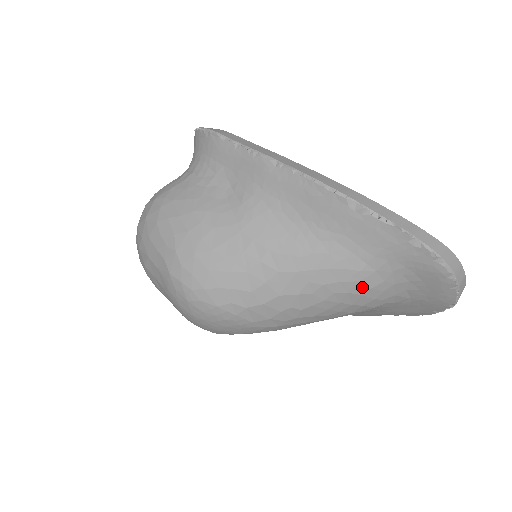
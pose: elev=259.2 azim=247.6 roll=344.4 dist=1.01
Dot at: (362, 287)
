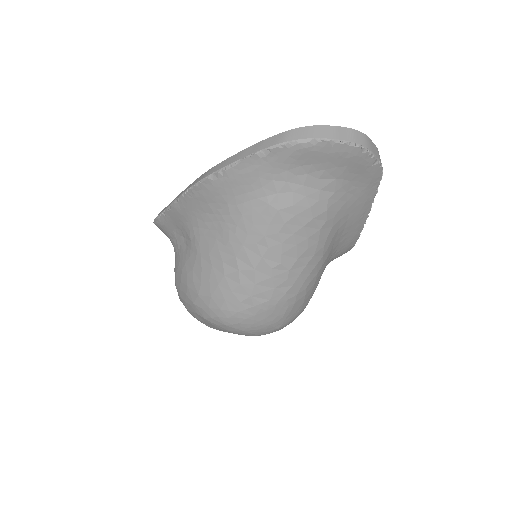
Dot at: (286, 211)
